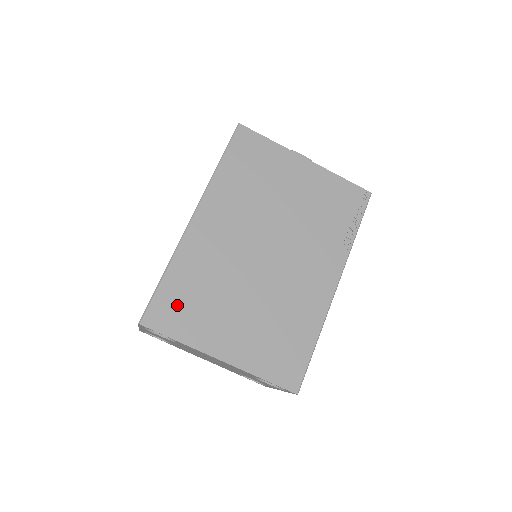
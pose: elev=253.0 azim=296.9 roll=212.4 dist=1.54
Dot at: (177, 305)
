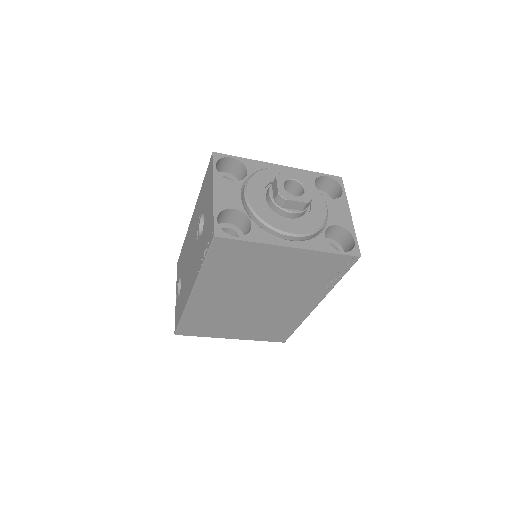
Dot at: (196, 327)
